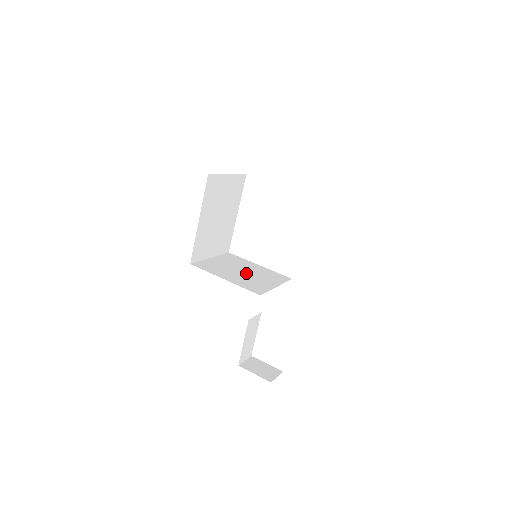
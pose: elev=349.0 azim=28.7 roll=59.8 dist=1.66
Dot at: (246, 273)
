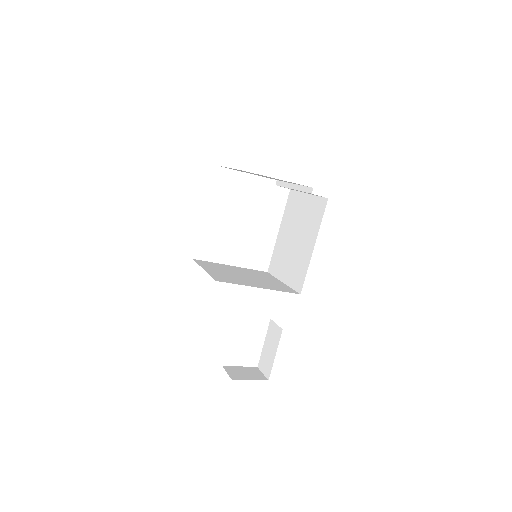
Dot at: (249, 277)
